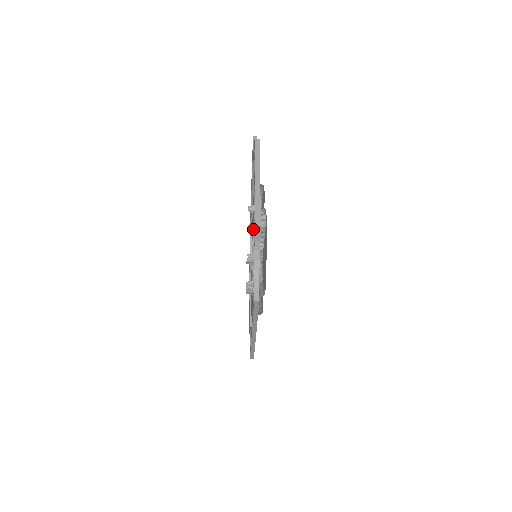
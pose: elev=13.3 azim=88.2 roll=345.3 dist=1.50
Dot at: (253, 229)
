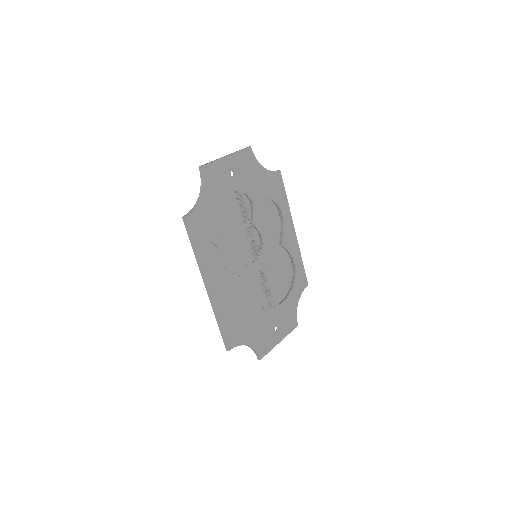
Dot at: (292, 268)
